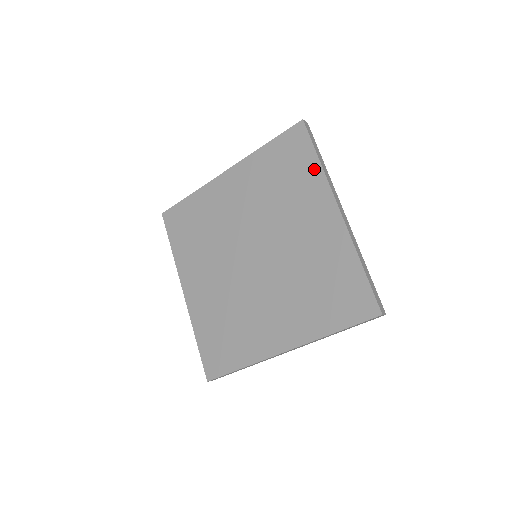
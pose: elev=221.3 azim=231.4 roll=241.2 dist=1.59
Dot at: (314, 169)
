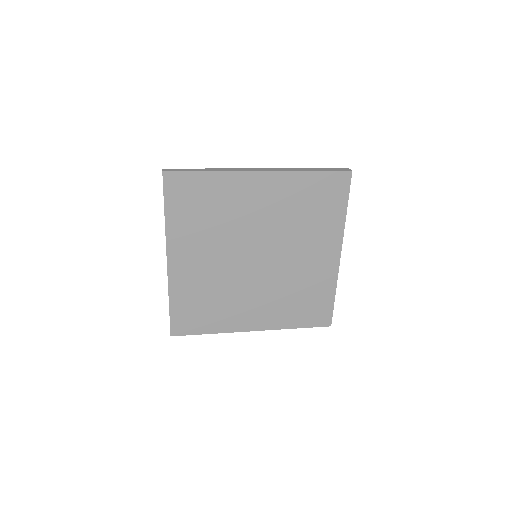
Dot at: (339, 217)
